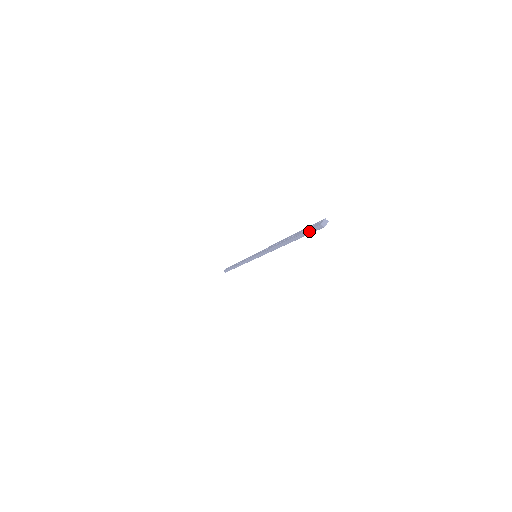
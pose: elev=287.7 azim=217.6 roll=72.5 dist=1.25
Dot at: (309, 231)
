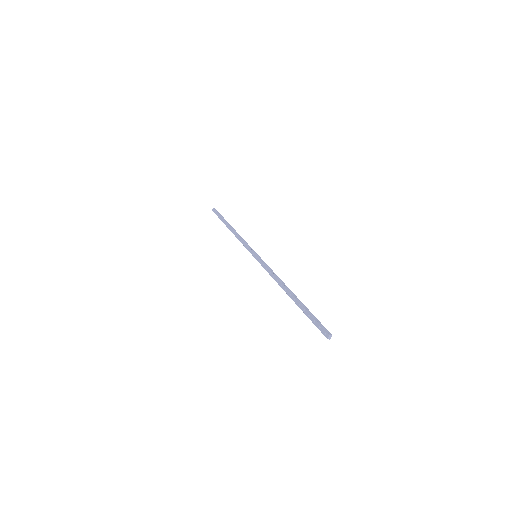
Dot at: (316, 326)
